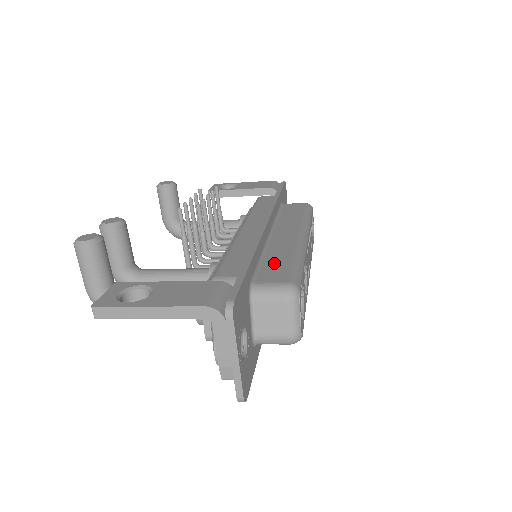
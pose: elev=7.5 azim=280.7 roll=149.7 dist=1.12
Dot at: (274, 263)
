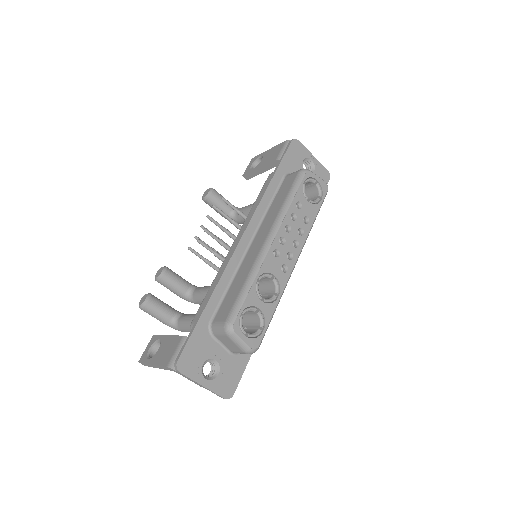
Dot at: (232, 293)
